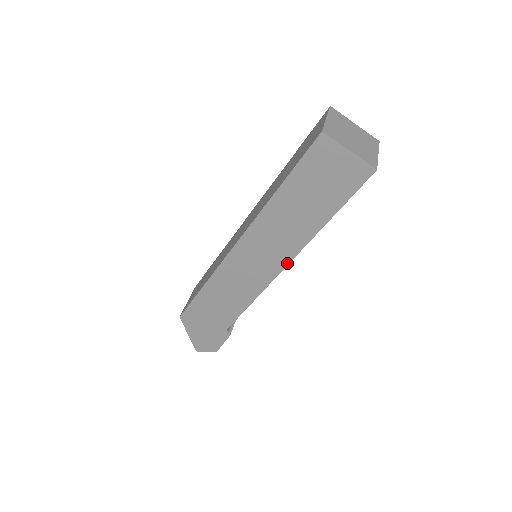
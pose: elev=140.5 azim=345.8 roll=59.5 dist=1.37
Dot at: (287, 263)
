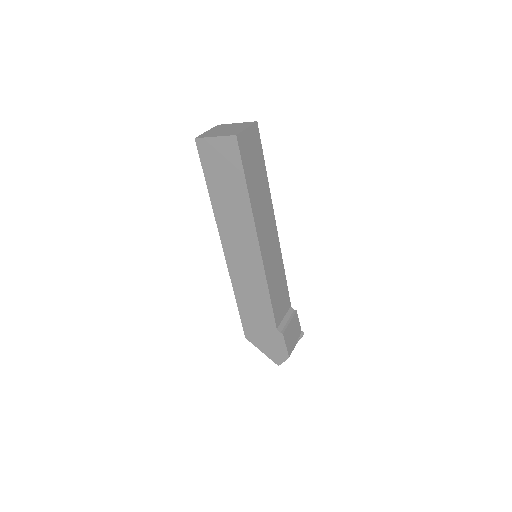
Dot at: (257, 242)
